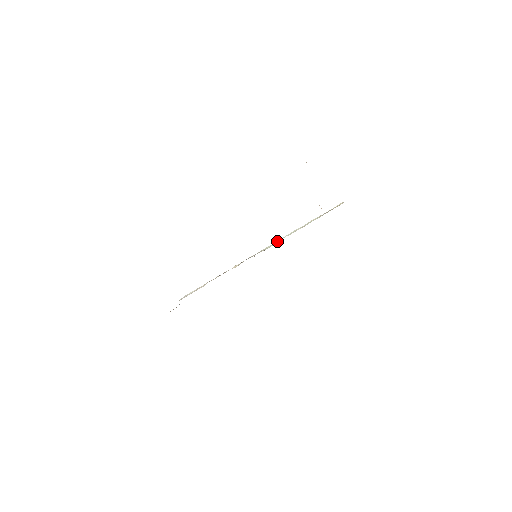
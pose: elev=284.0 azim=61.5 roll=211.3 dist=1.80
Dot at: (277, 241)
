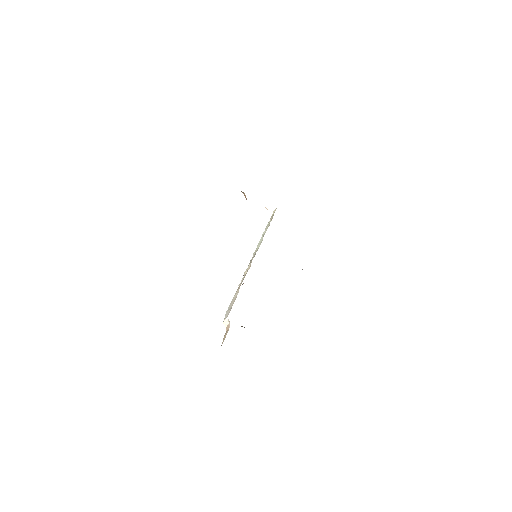
Dot at: (259, 243)
